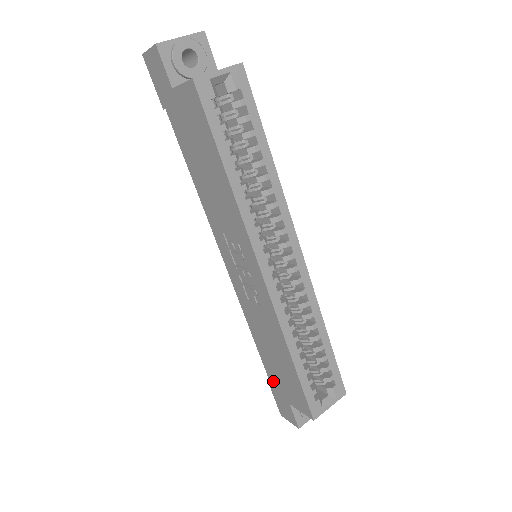
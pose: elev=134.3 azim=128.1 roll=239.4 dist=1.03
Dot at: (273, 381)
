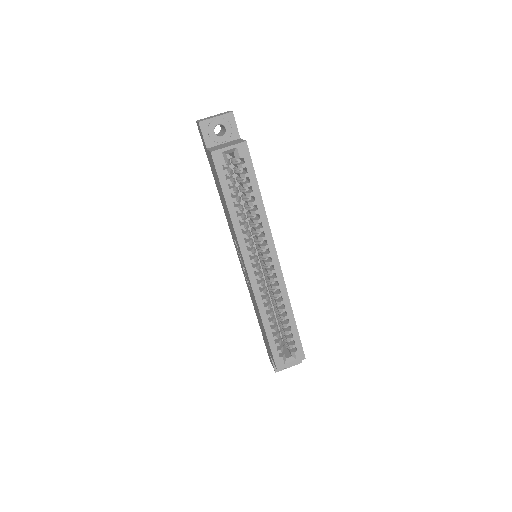
Dot at: occluded
